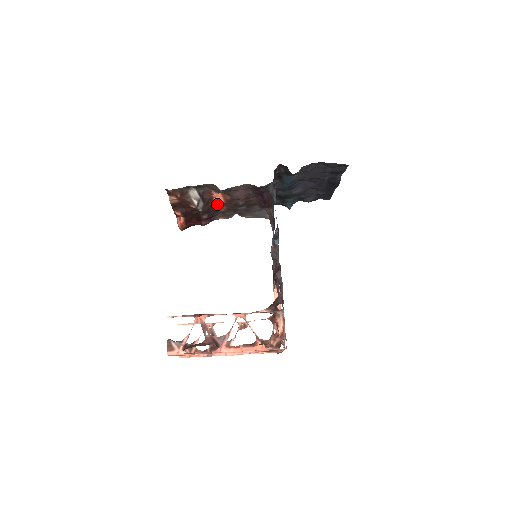
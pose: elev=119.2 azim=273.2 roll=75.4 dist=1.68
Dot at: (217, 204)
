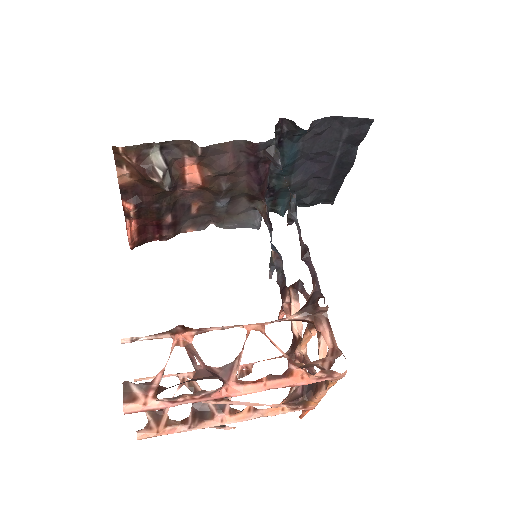
Dot at: (187, 195)
